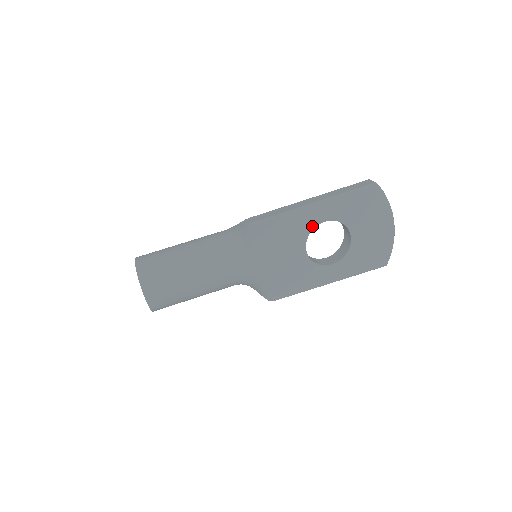
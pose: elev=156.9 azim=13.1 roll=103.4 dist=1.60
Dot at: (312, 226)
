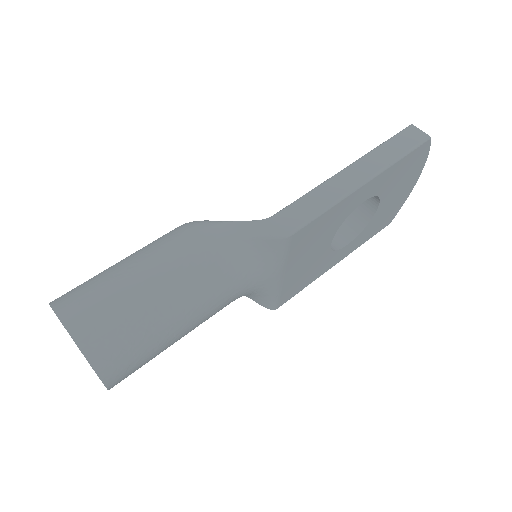
Dot at: (350, 211)
